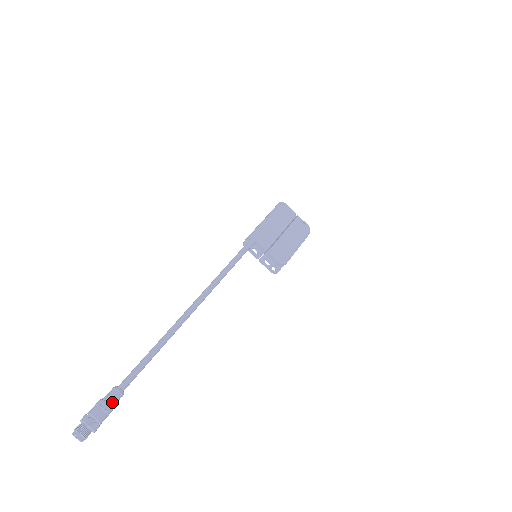
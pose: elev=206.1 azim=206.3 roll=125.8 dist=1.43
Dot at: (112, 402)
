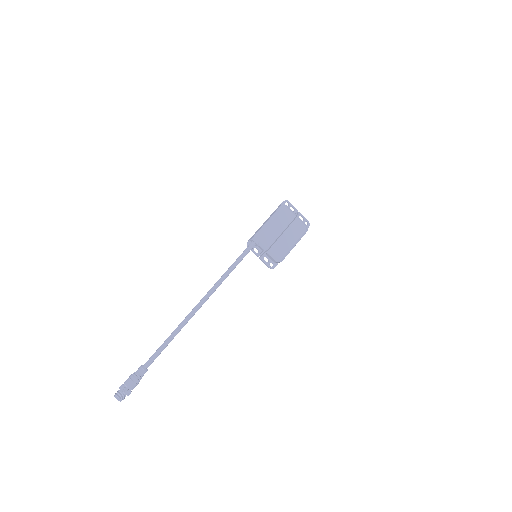
Dot at: (139, 377)
